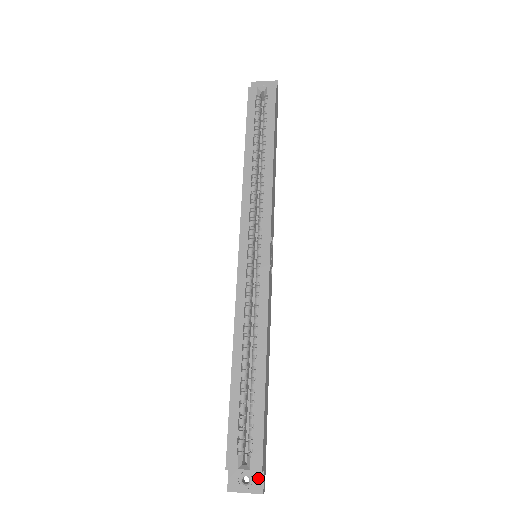
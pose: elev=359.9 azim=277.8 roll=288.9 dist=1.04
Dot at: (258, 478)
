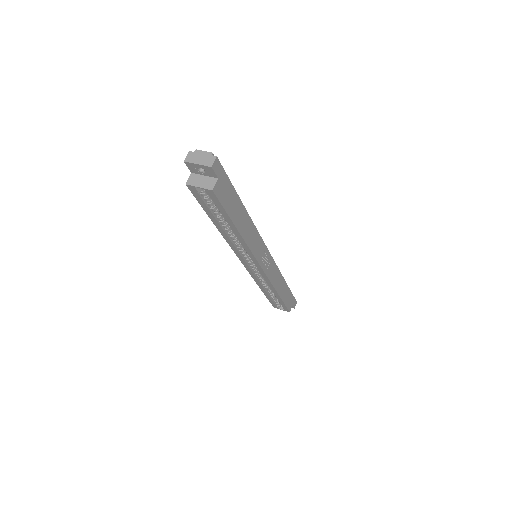
Dot at: occluded
